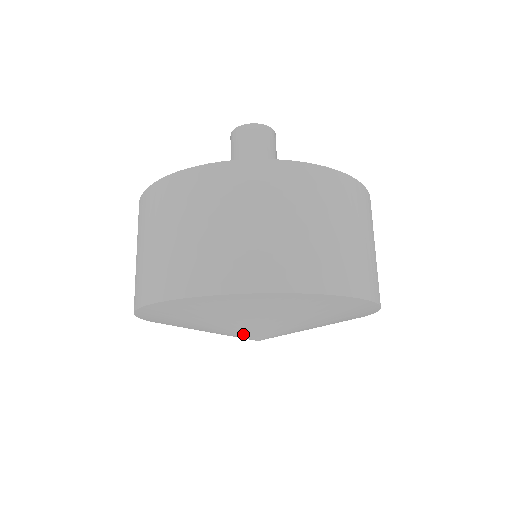
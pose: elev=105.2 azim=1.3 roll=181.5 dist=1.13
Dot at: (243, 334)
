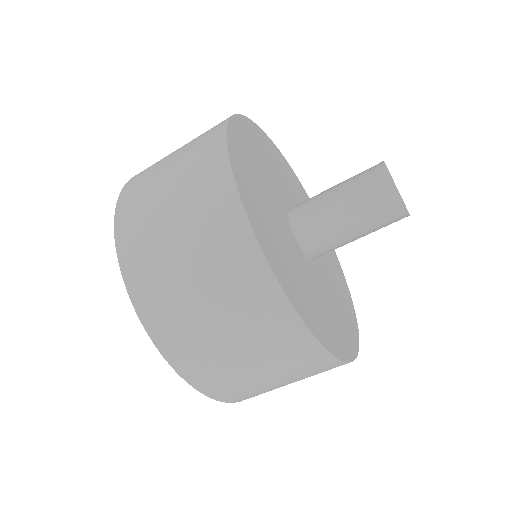
Dot at: occluded
